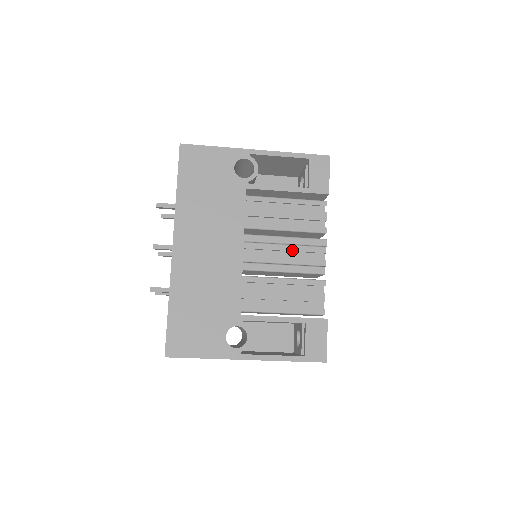
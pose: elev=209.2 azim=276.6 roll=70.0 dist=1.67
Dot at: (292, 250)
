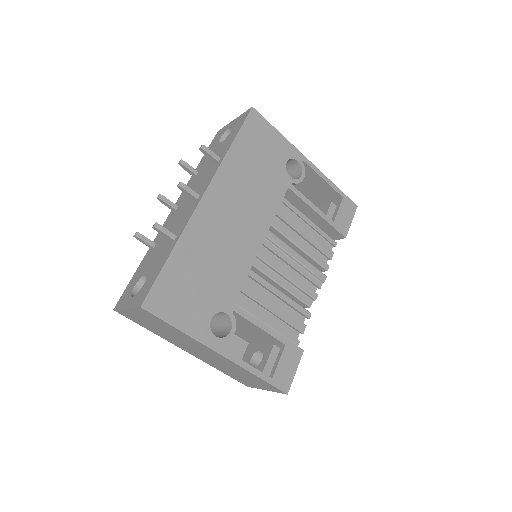
Dot at: (297, 268)
